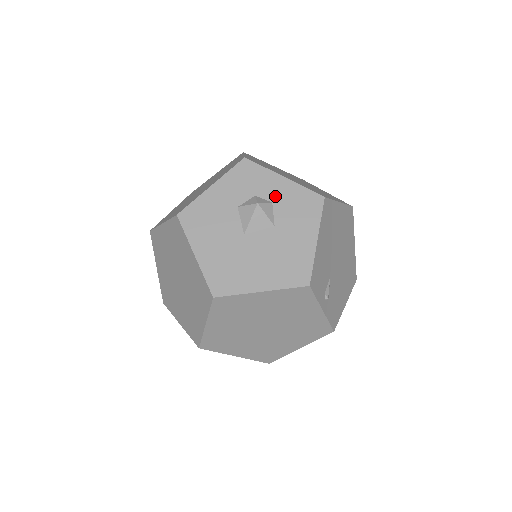
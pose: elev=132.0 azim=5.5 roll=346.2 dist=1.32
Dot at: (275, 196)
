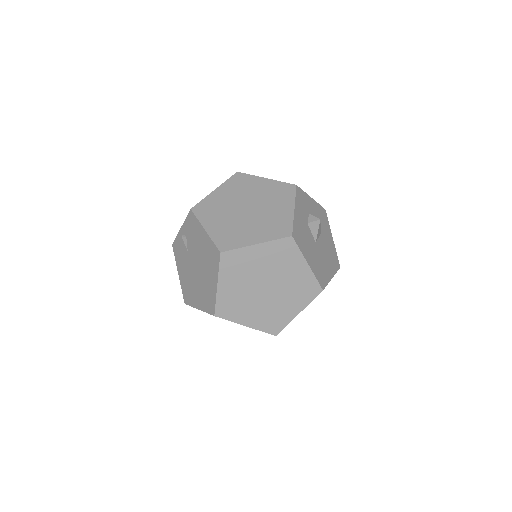
Dot at: (314, 212)
